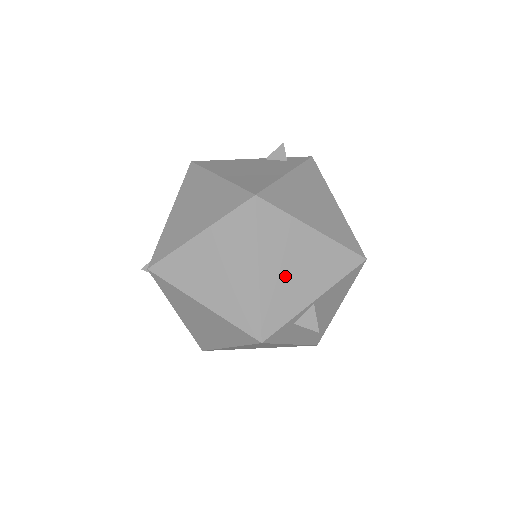
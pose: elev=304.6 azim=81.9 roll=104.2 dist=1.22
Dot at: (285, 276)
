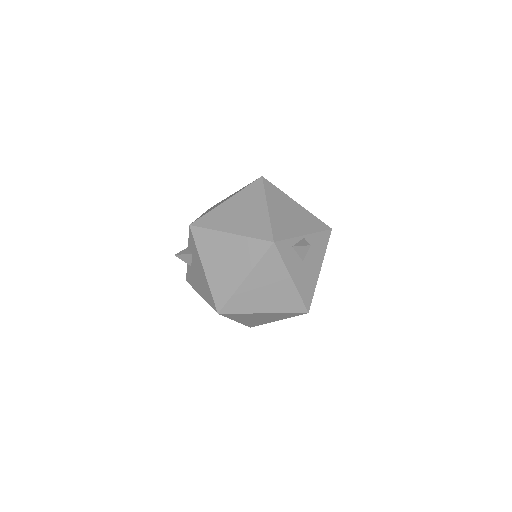
Dot at: (284, 216)
